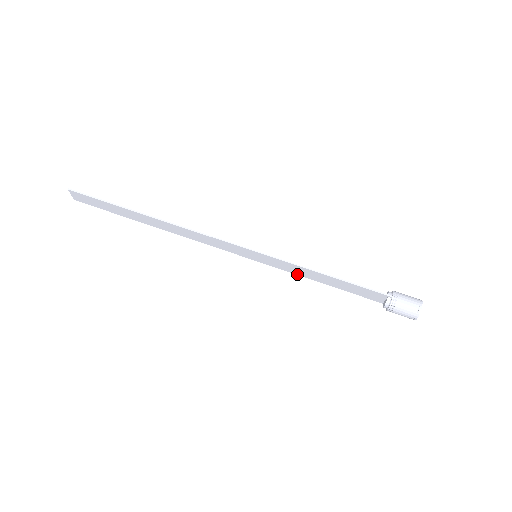
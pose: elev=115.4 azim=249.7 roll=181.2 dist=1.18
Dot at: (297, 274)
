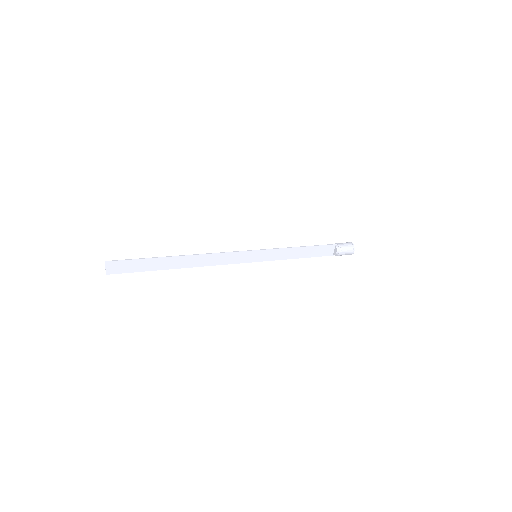
Dot at: (283, 259)
